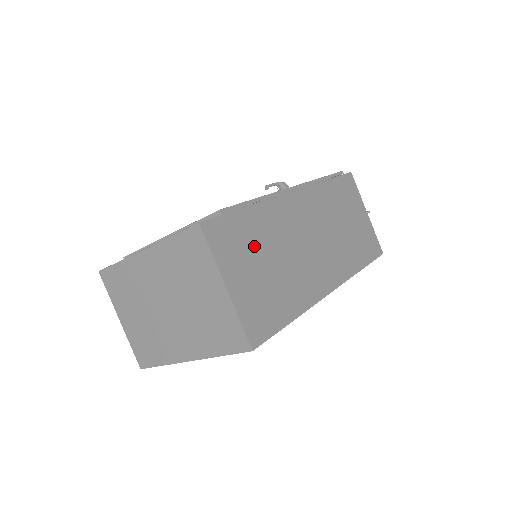
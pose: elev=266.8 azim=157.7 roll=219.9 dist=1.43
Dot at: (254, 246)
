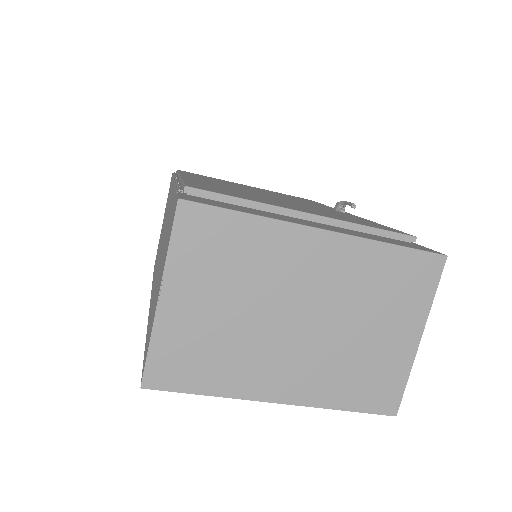
Dot at: occluded
